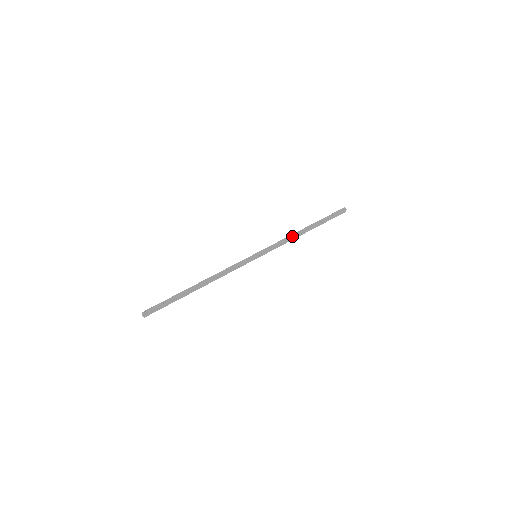
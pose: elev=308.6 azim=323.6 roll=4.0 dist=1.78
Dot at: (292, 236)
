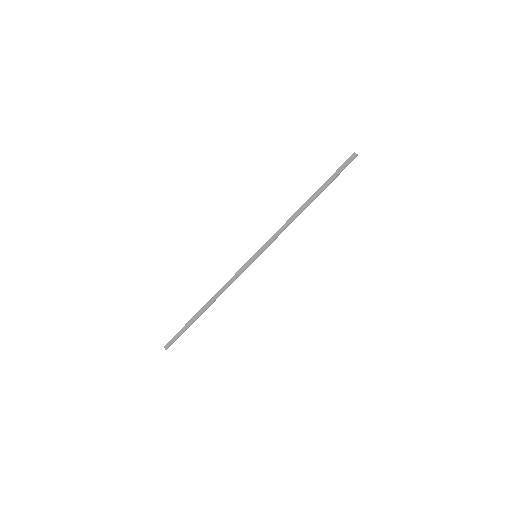
Dot at: (290, 217)
